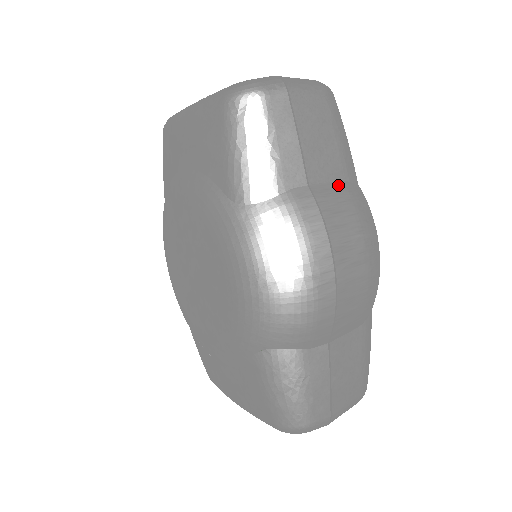
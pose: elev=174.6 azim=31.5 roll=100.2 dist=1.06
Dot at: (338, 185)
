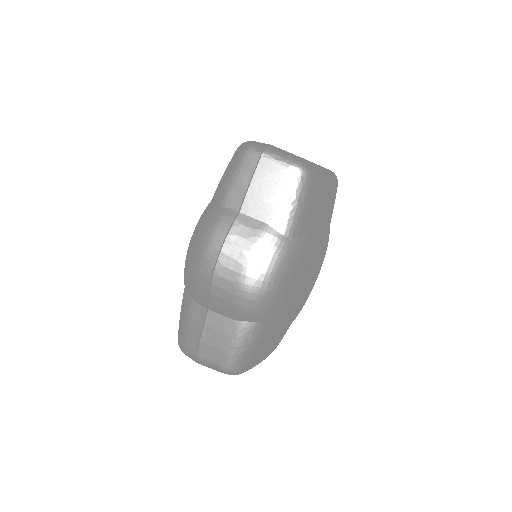
Dot at: (260, 224)
